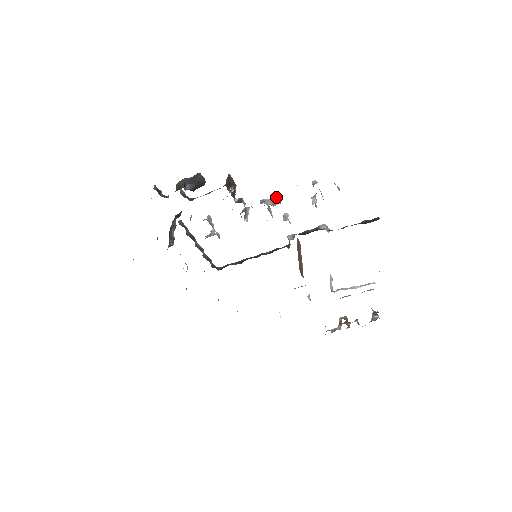
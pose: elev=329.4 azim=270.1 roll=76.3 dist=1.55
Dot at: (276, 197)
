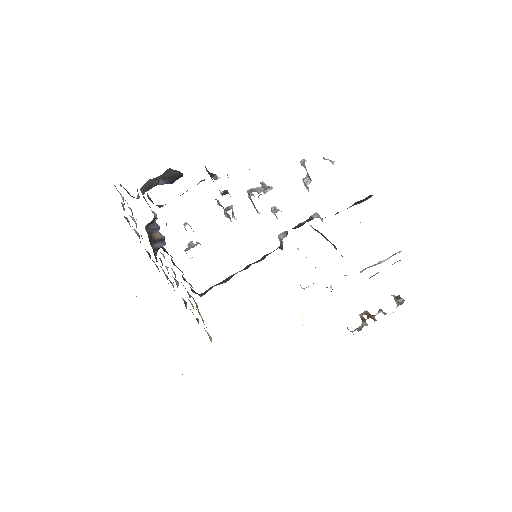
Dot at: (264, 184)
